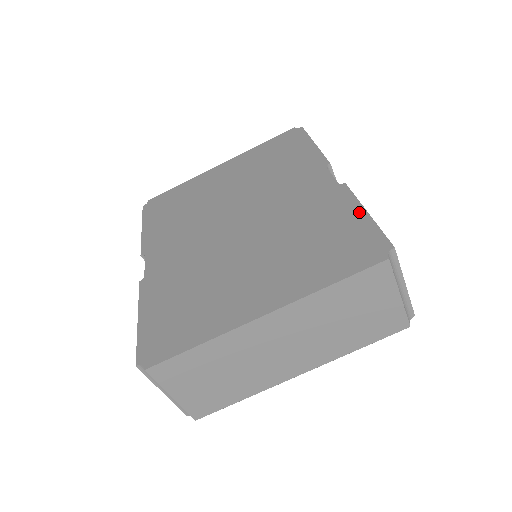
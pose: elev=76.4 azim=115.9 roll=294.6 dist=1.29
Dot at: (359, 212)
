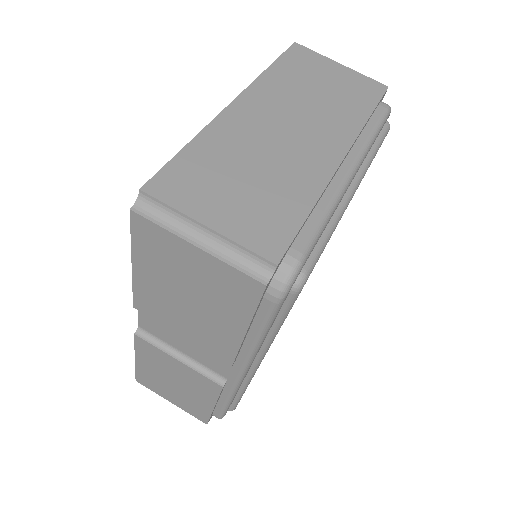
Dot at: occluded
